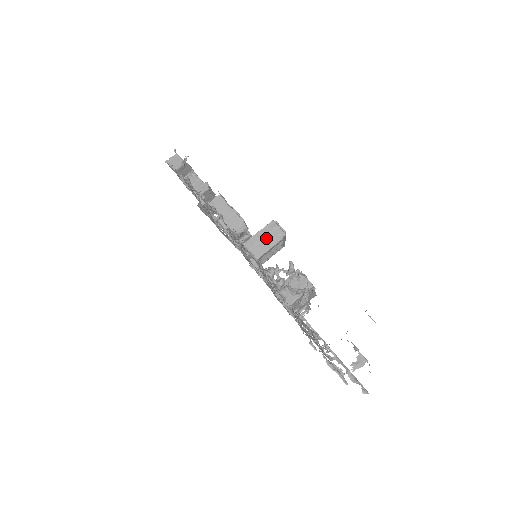
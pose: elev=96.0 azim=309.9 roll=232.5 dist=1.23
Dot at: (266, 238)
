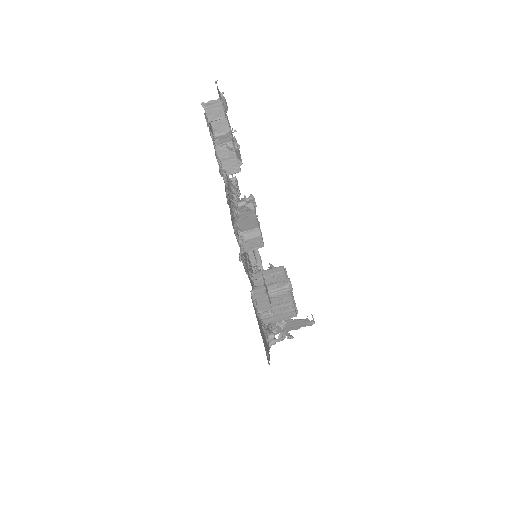
Dot at: (281, 315)
